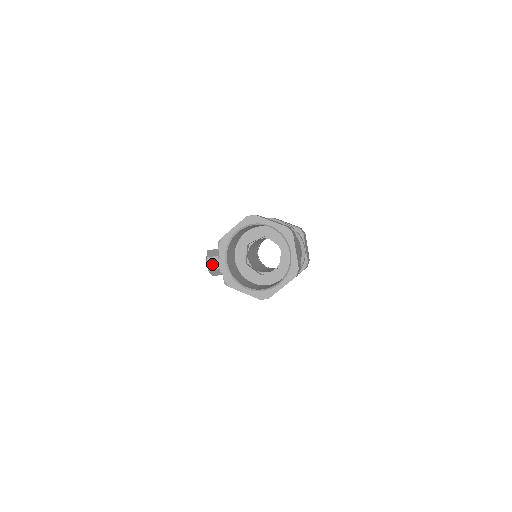
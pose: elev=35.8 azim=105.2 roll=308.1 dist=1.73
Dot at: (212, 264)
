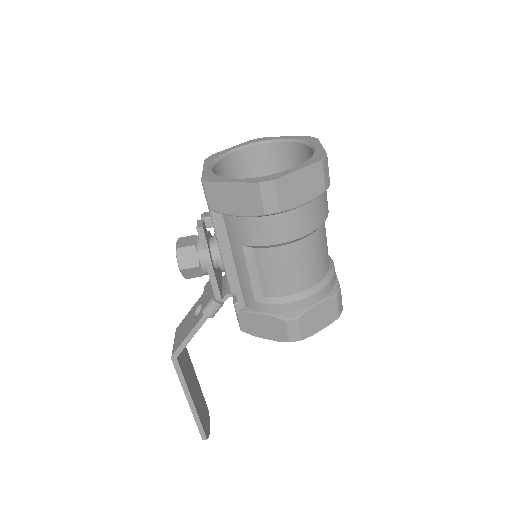
Dot at: (185, 242)
